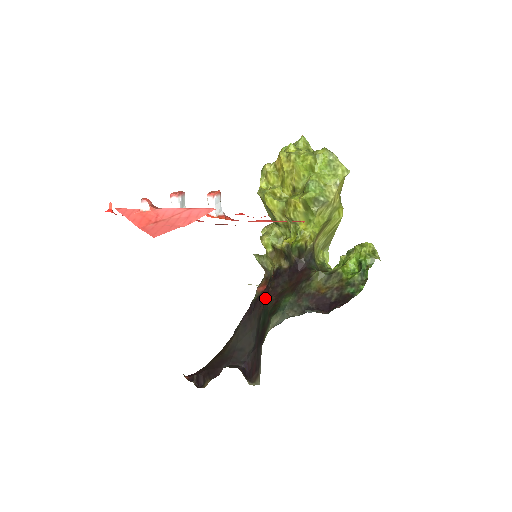
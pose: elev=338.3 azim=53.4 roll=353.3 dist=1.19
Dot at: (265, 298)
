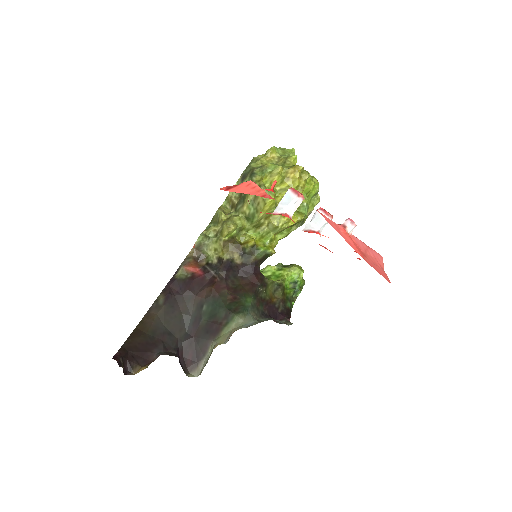
Dot at: (213, 287)
